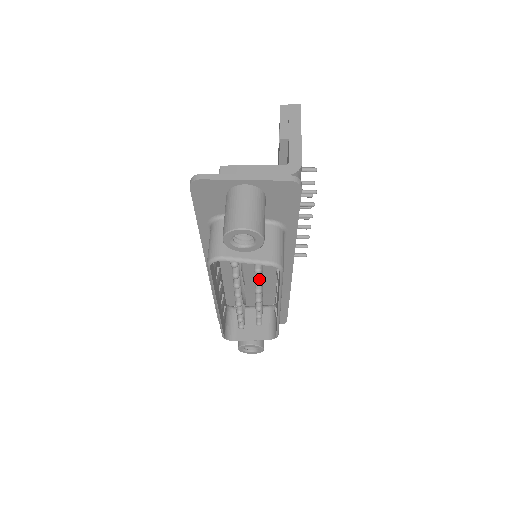
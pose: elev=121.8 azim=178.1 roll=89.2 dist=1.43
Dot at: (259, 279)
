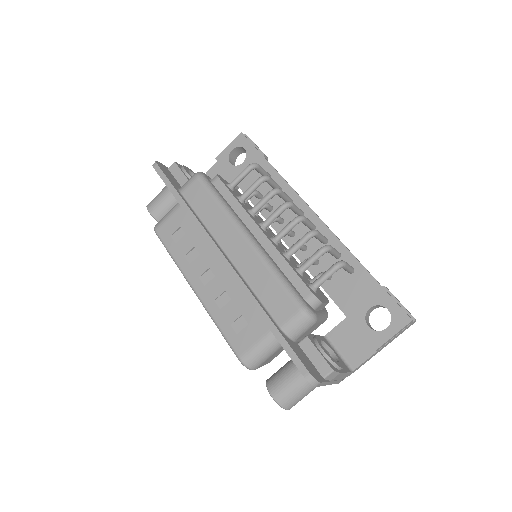
Dot at: occluded
